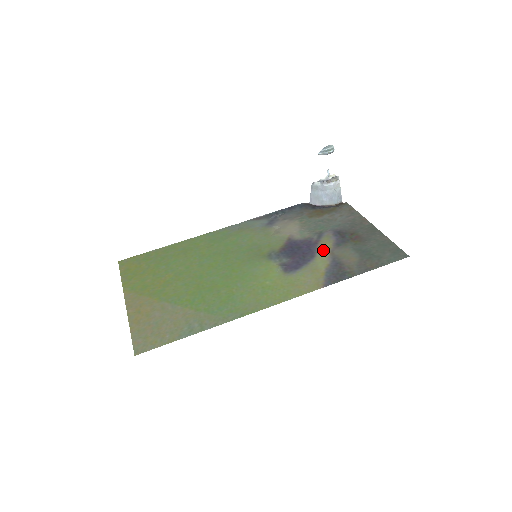
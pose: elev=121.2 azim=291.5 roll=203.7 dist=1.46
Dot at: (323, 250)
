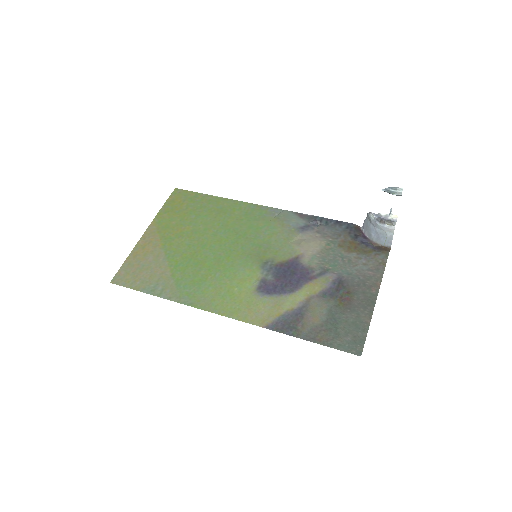
Dot at: (306, 291)
